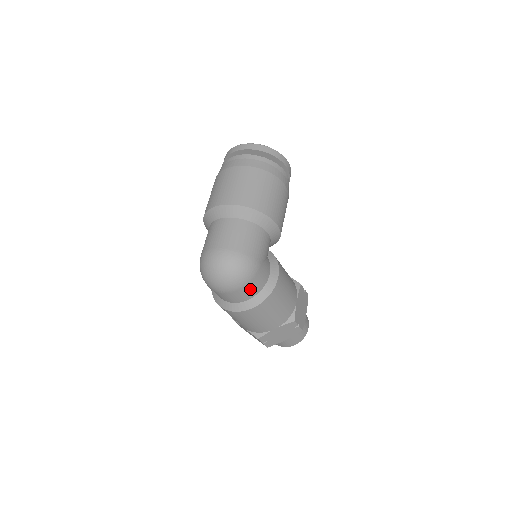
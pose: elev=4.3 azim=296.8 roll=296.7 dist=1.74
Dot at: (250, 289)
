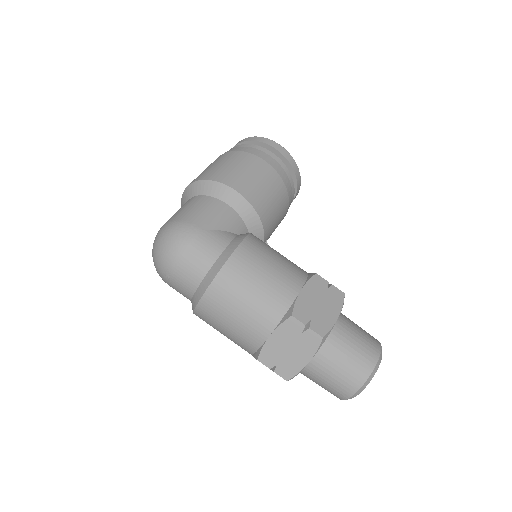
Dot at: (192, 263)
